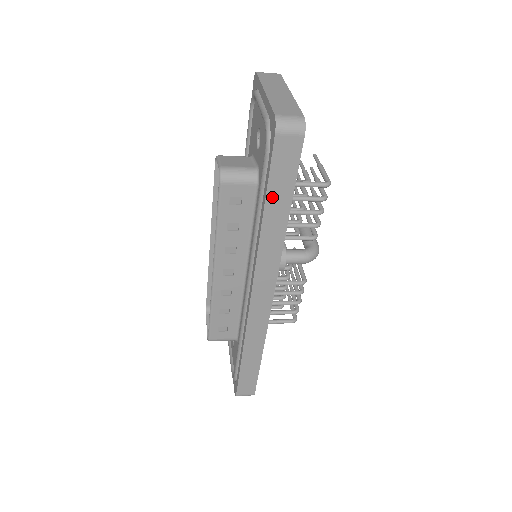
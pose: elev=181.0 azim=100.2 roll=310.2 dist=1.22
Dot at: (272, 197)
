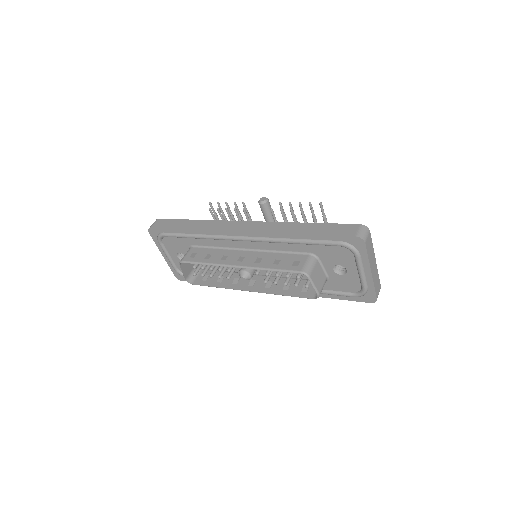
Dot at: occluded
